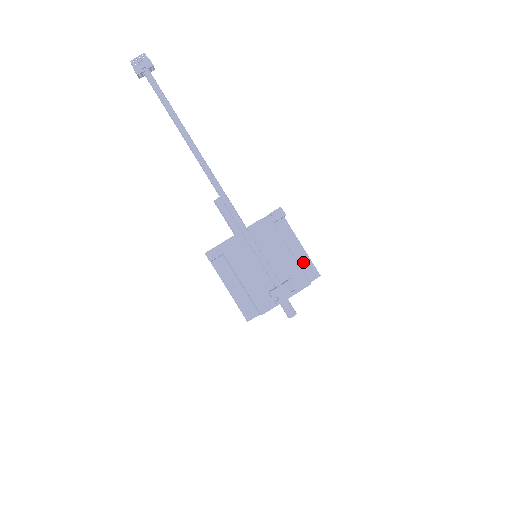
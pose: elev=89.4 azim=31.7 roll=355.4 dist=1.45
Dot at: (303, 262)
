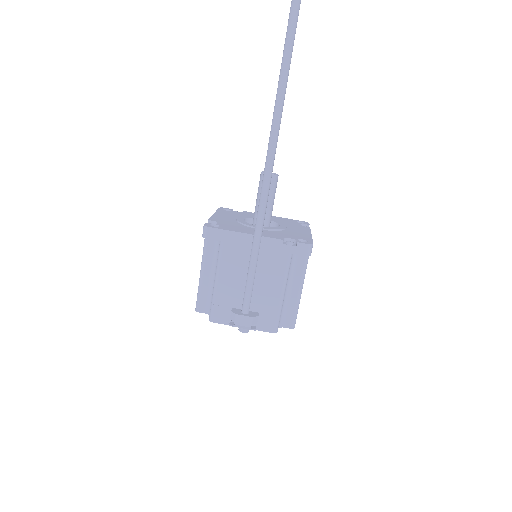
Dot at: (289, 305)
